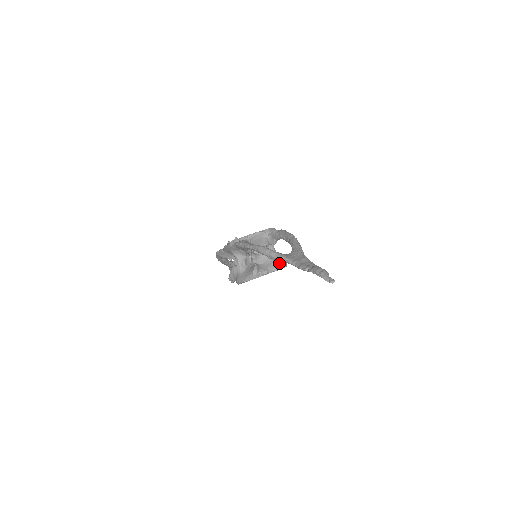
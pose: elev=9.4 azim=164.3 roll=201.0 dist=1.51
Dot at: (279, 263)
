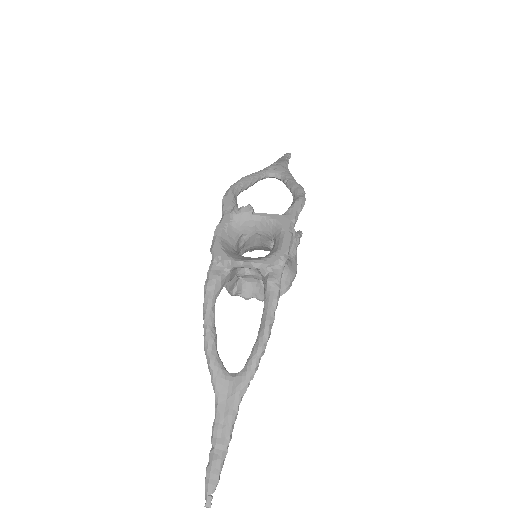
Dot at: occluded
